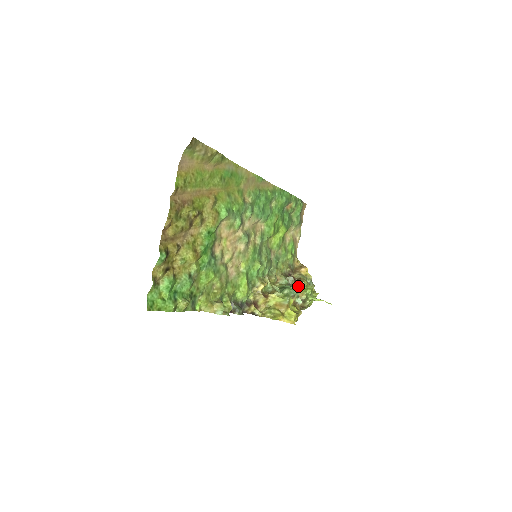
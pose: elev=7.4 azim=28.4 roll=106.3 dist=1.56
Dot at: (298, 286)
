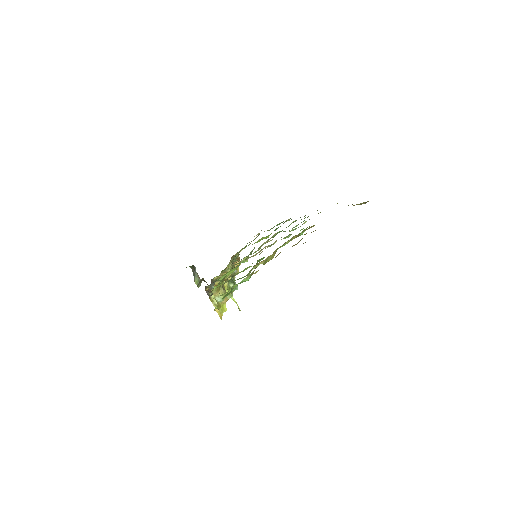
Dot at: occluded
